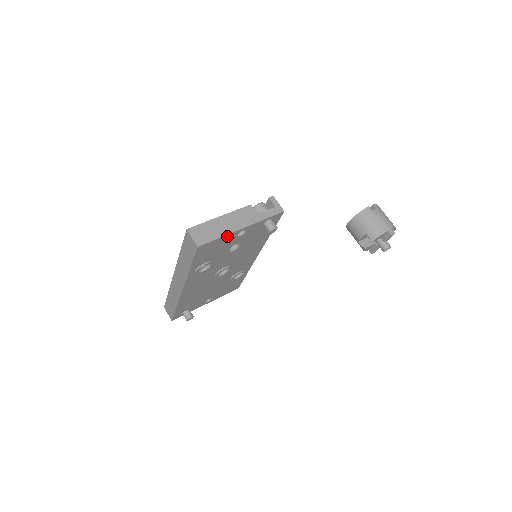
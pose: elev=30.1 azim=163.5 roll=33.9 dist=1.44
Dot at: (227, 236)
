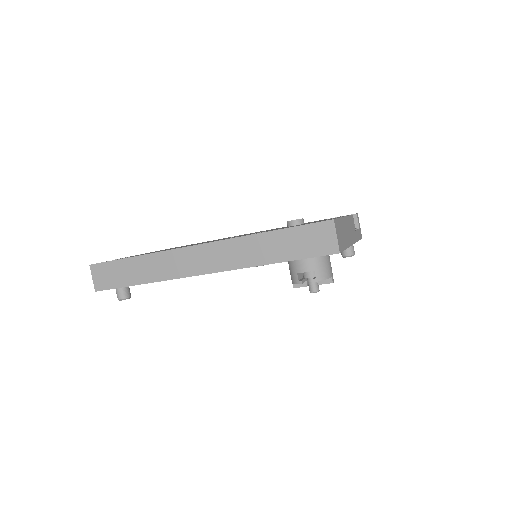
Dot at: occluded
